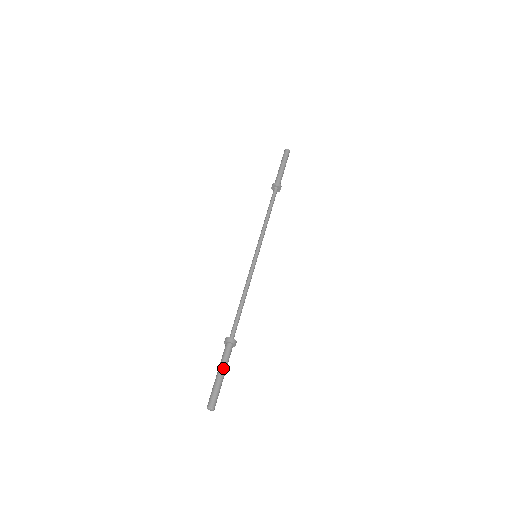
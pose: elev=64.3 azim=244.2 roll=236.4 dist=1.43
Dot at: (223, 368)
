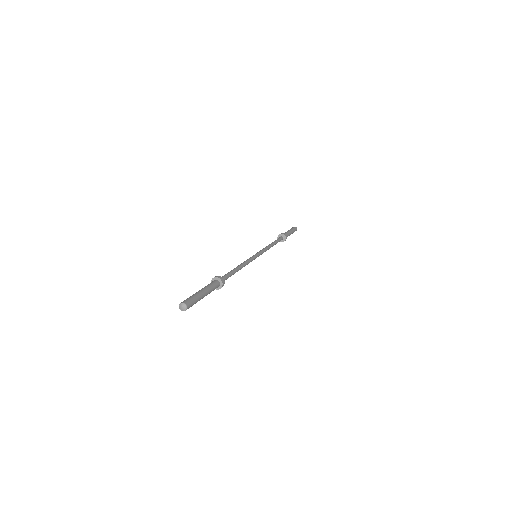
Dot at: (208, 292)
